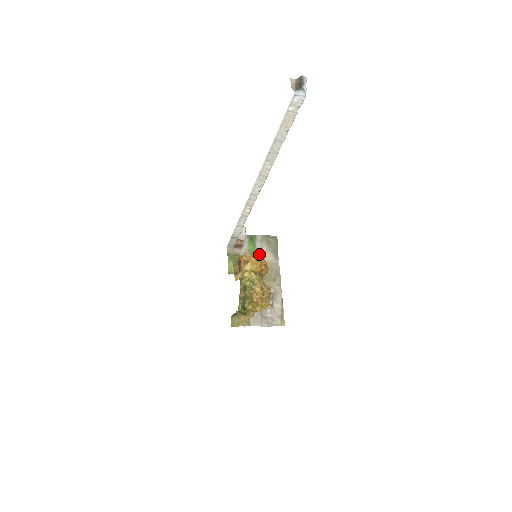
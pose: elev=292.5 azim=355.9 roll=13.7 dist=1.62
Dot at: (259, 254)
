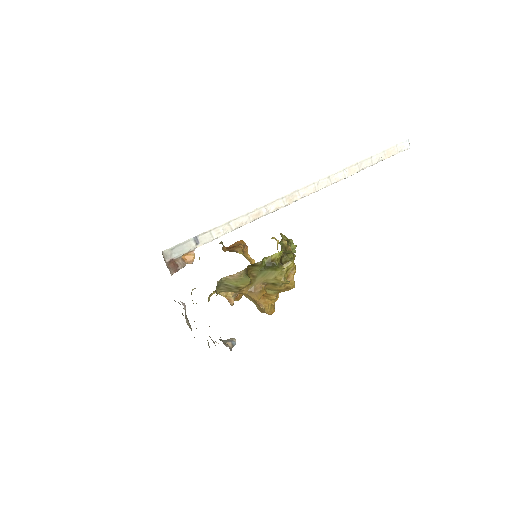
Dot at: (183, 304)
